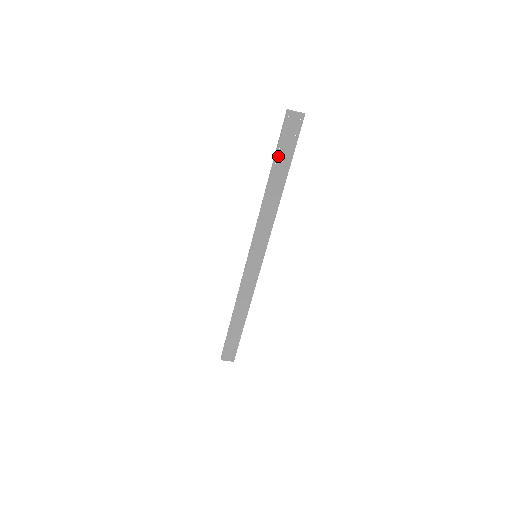
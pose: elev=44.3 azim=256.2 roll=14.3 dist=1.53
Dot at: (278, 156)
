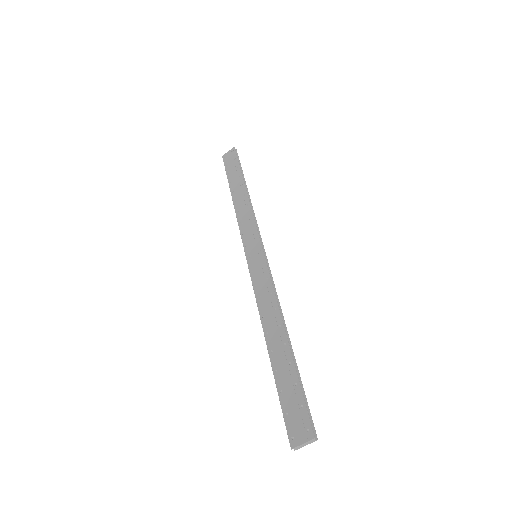
Dot at: (230, 178)
